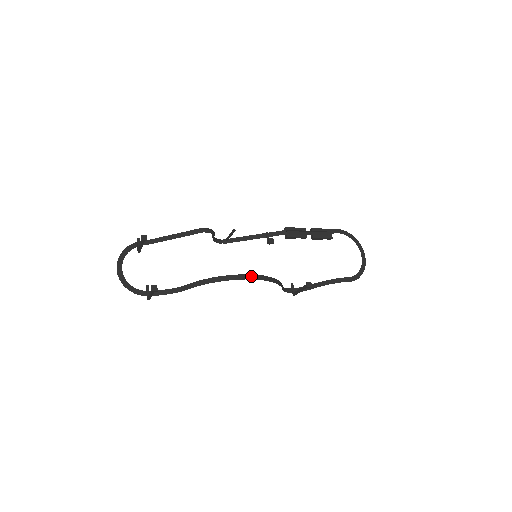
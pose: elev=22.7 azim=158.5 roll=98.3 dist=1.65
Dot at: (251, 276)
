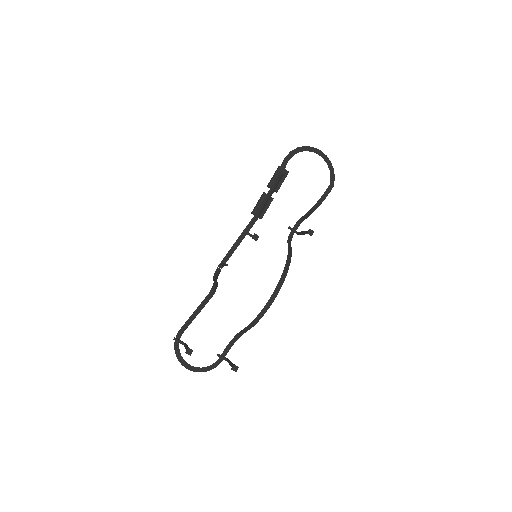
Dot at: (278, 288)
